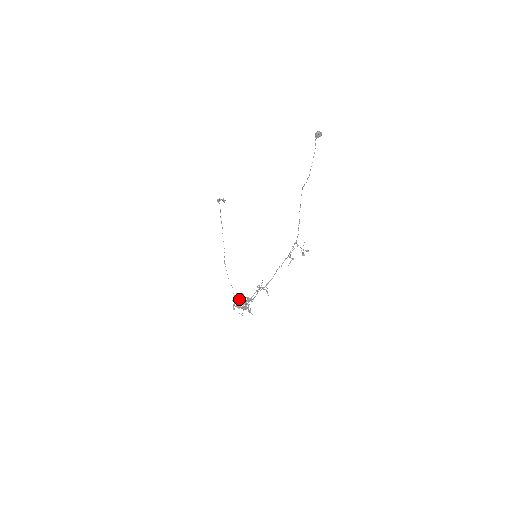
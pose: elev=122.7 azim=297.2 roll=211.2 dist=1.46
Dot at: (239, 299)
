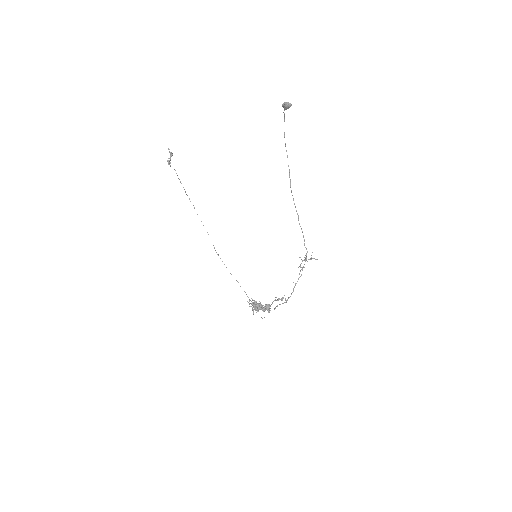
Dot at: (256, 305)
